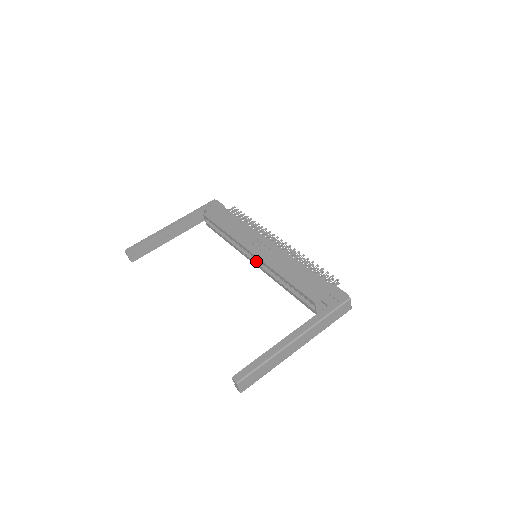
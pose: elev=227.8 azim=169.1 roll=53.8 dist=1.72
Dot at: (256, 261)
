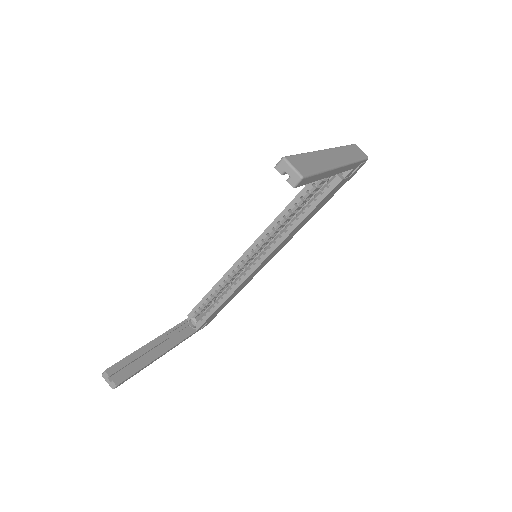
Dot at: (258, 256)
